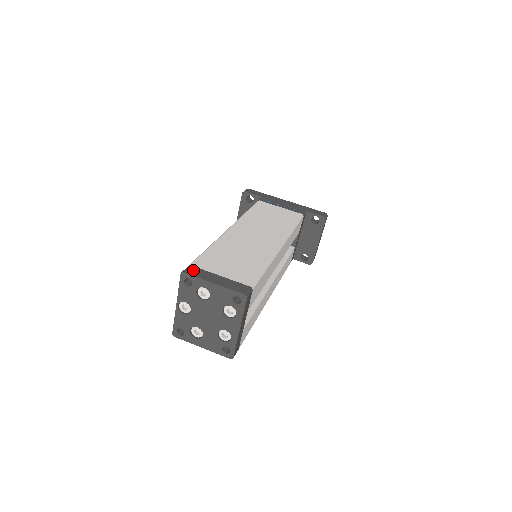
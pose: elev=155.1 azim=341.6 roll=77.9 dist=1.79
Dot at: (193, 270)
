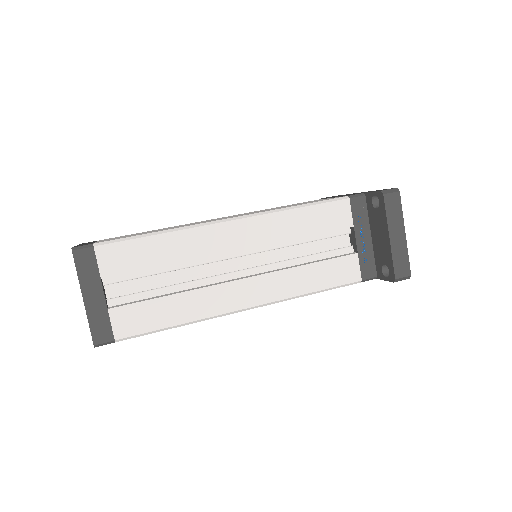
Dot at: occluded
